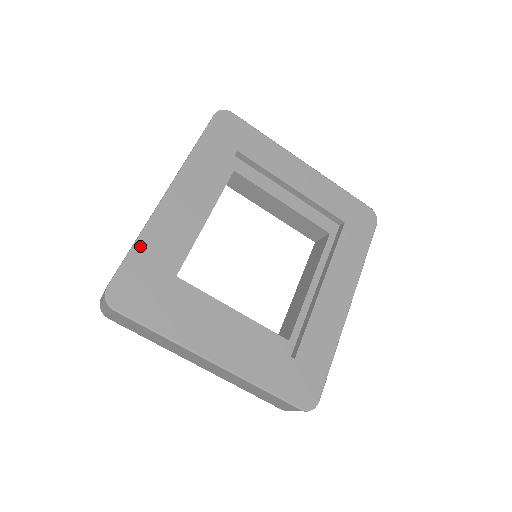
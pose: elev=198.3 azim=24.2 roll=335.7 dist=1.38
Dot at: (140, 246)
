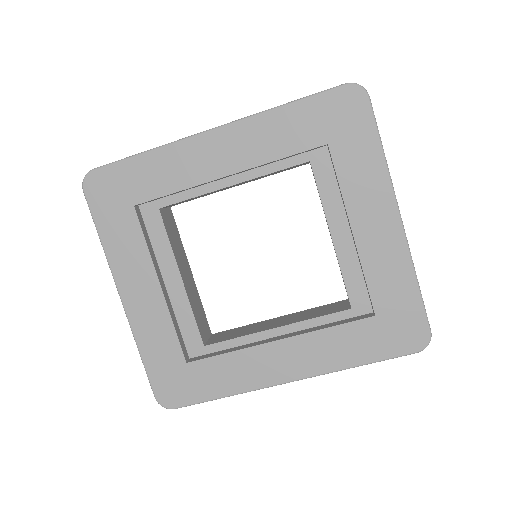
Dot at: (144, 159)
